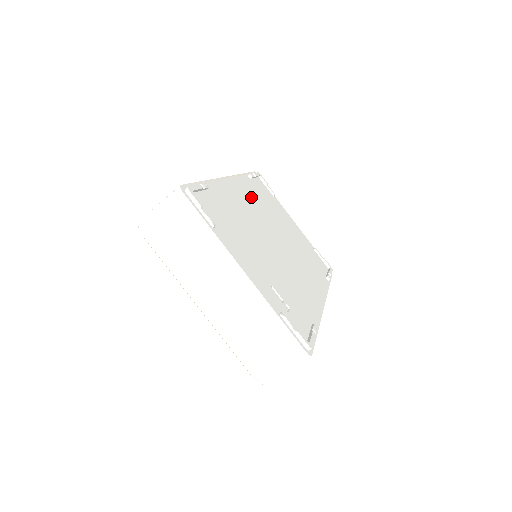
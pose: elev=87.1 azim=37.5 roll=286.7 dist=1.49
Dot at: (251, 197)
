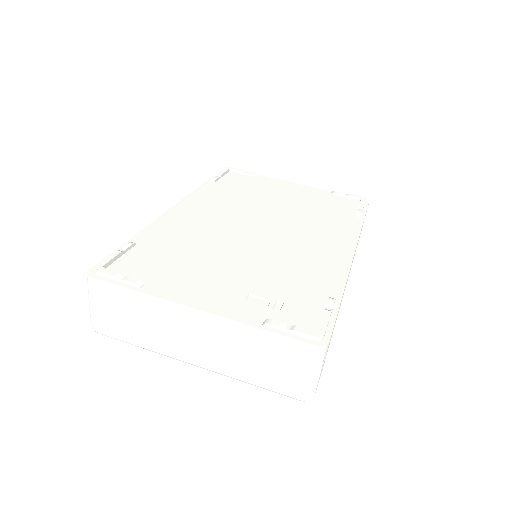
Dot at: (215, 204)
